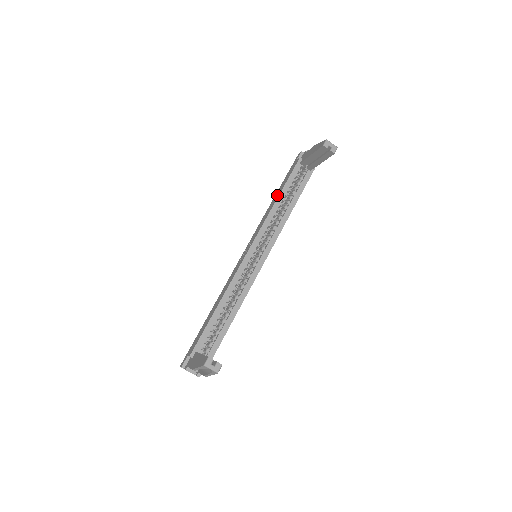
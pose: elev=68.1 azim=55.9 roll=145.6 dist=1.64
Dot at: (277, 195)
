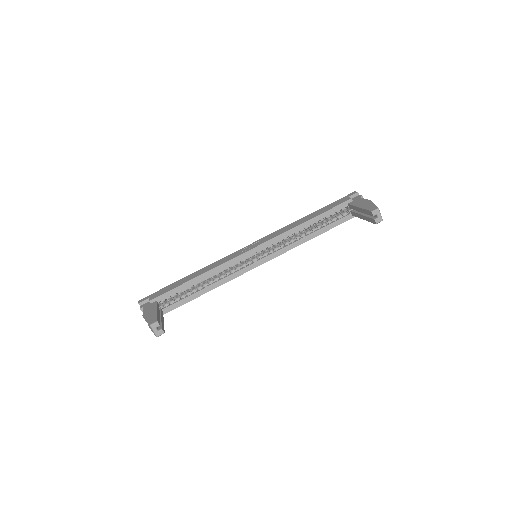
Dot at: (309, 217)
